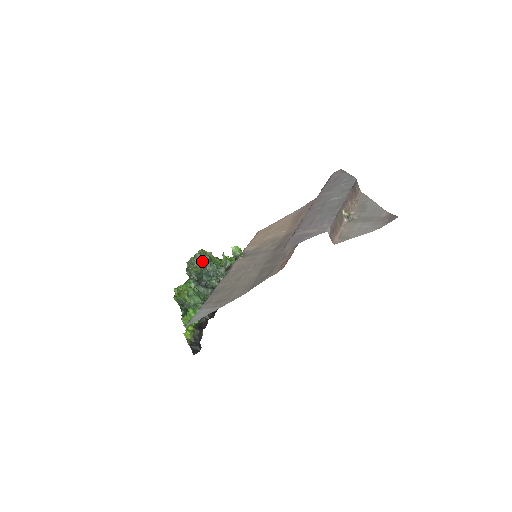
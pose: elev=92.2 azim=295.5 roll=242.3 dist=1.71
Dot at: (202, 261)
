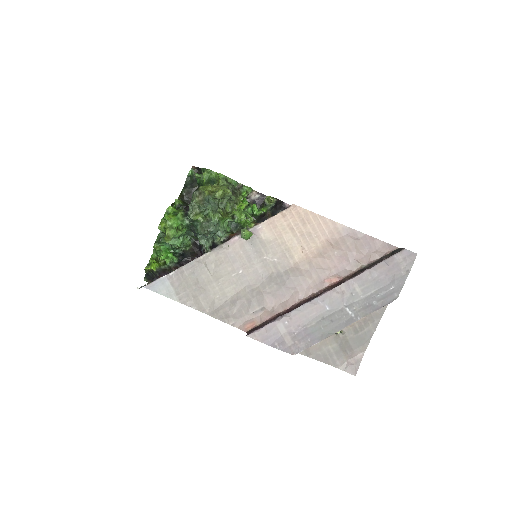
Dot at: (204, 230)
